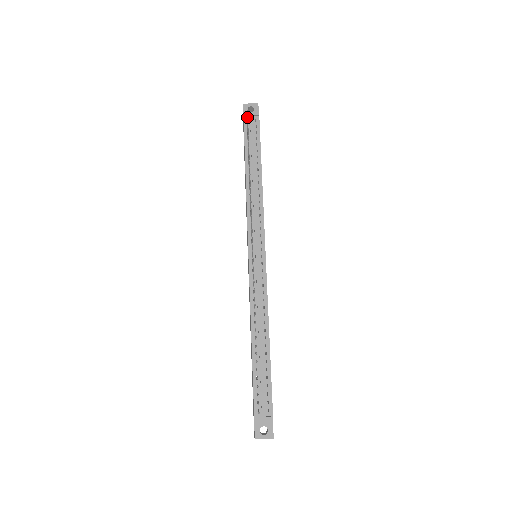
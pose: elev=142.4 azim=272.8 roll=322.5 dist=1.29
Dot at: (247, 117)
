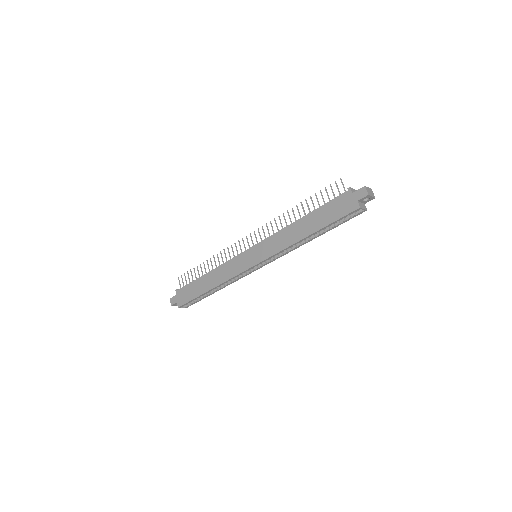
Dot at: (181, 276)
